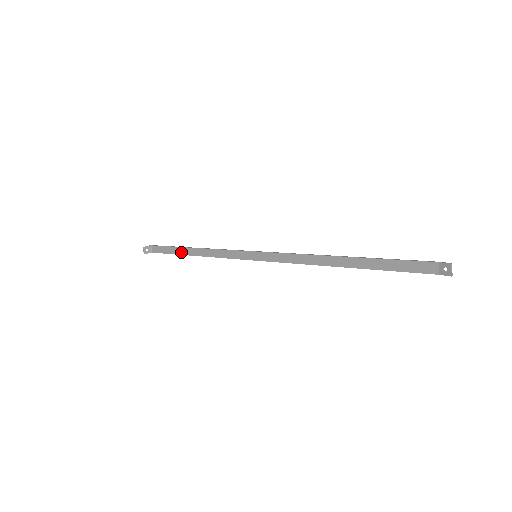
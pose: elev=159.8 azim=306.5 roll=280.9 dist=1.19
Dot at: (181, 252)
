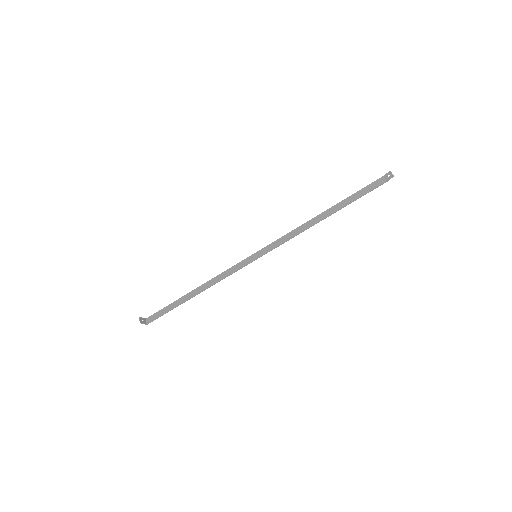
Dot at: (181, 301)
